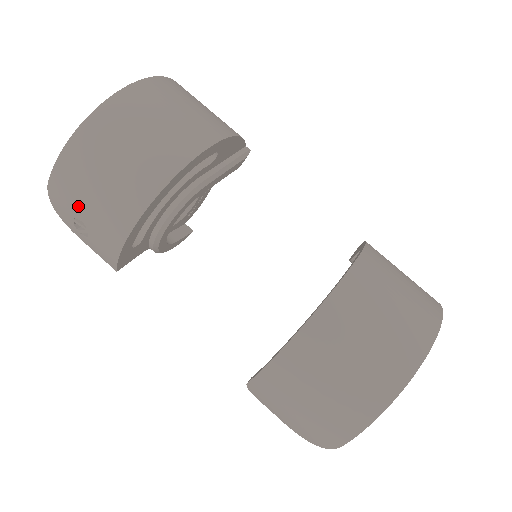
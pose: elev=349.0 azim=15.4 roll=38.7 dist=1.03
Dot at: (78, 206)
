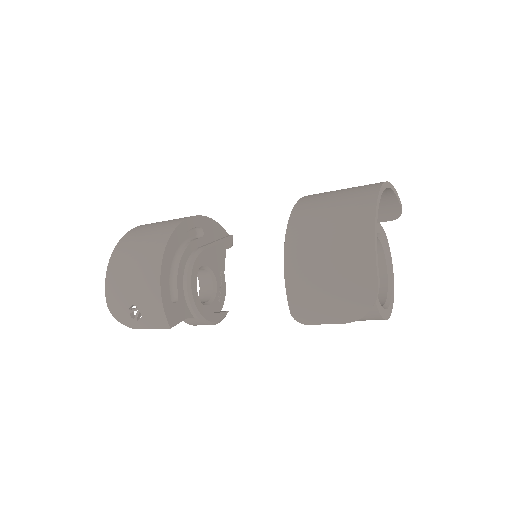
Dot at: (126, 296)
